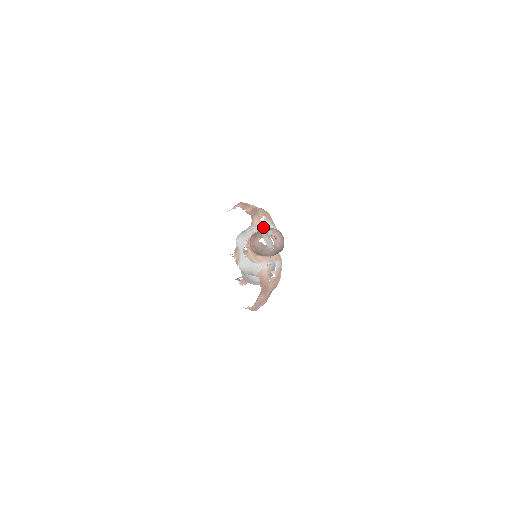
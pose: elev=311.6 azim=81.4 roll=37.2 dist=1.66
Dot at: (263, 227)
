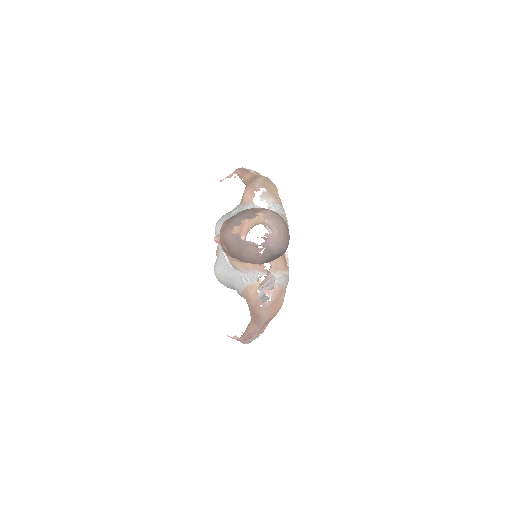
Dot at: (258, 207)
